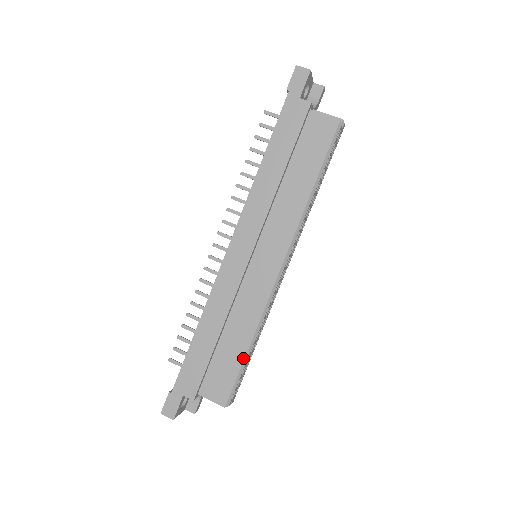
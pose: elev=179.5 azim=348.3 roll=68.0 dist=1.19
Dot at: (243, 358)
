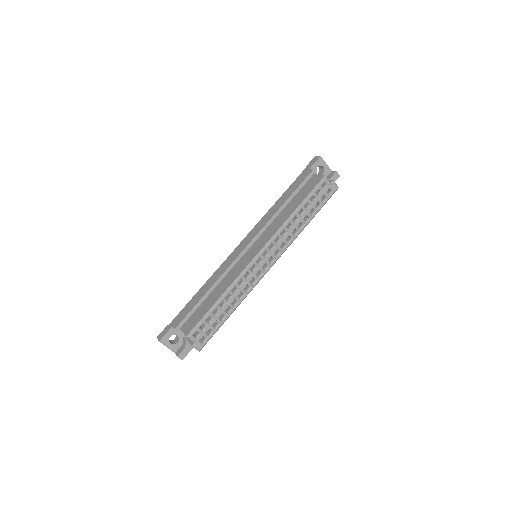
Dot at: (212, 306)
